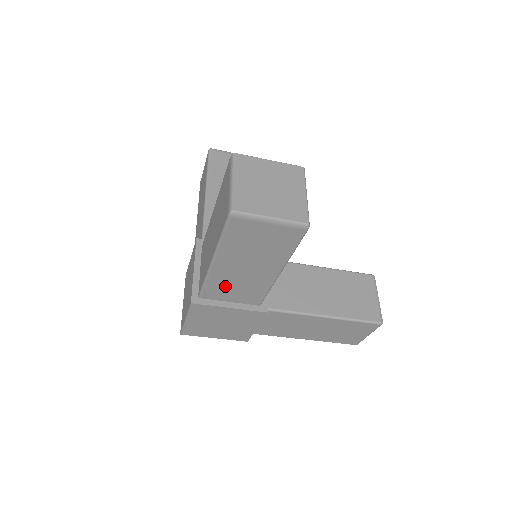
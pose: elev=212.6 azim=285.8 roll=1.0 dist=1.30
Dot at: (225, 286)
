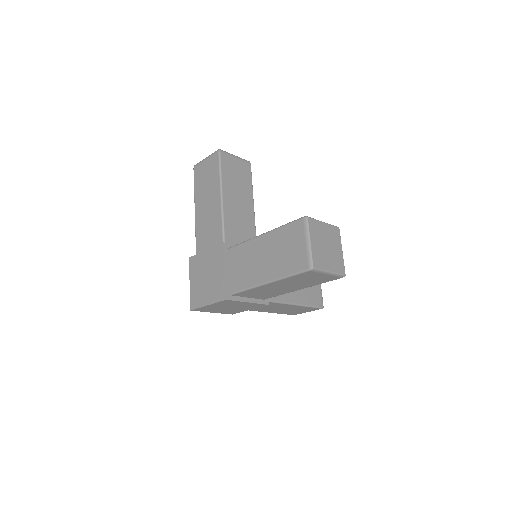
Dot at: (257, 292)
